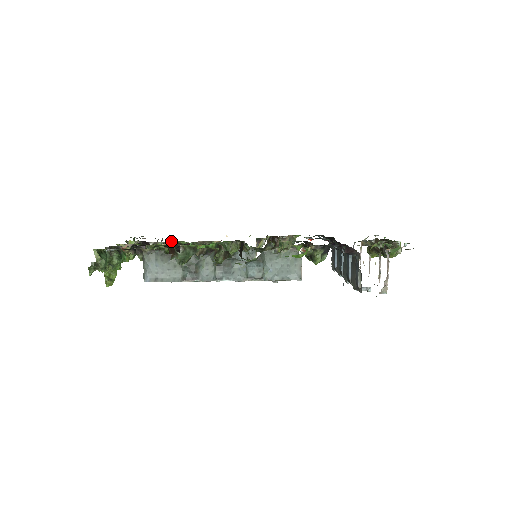
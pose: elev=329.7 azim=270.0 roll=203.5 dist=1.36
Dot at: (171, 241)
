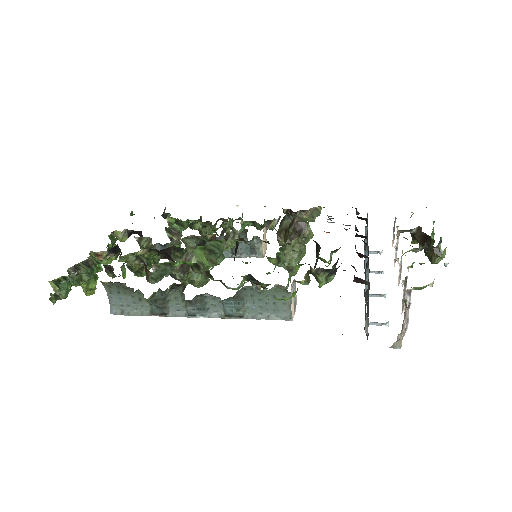
Dot at: (168, 220)
